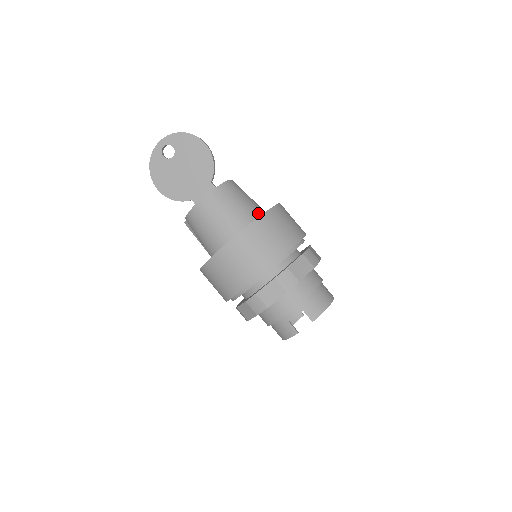
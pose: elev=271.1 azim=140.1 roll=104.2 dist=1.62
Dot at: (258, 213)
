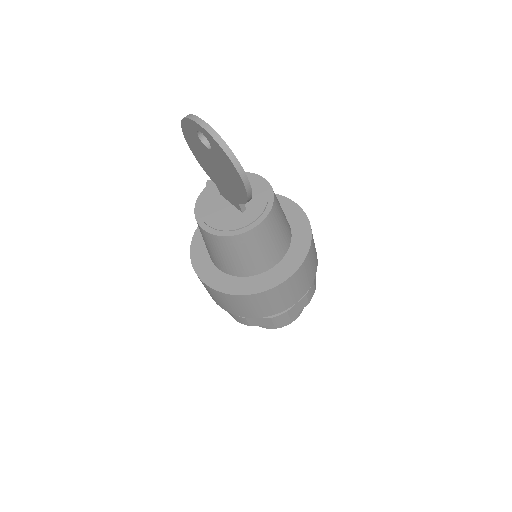
Dot at: (259, 270)
